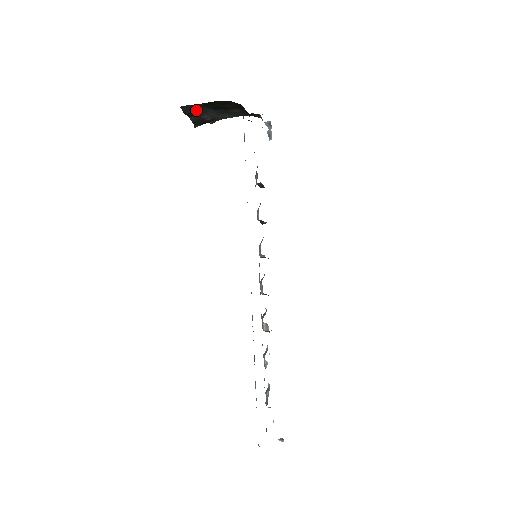
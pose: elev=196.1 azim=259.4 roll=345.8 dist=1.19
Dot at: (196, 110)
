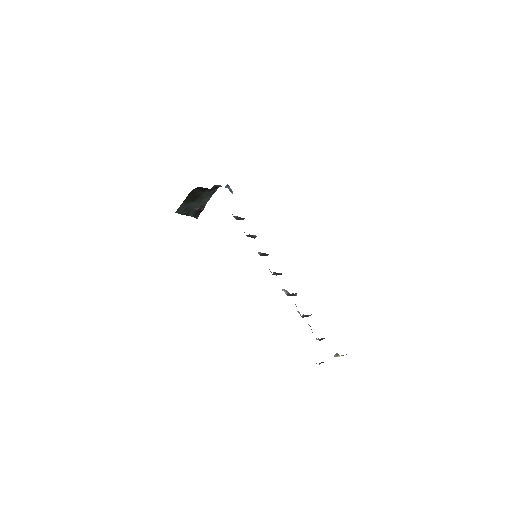
Dot at: (186, 209)
